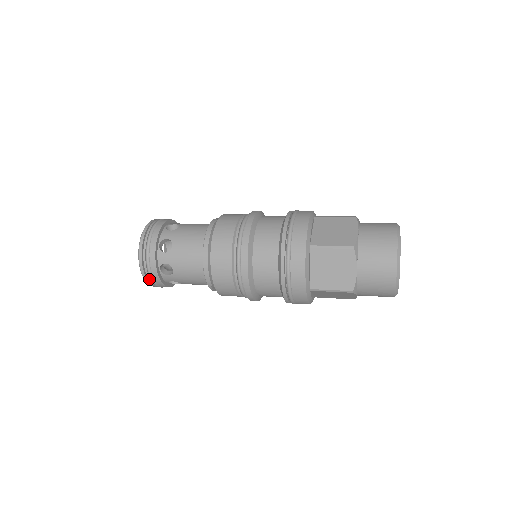
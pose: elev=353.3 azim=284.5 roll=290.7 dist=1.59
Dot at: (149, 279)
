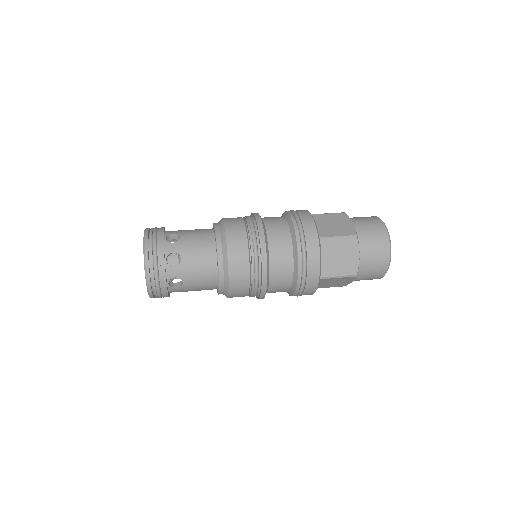
Dot at: occluded
